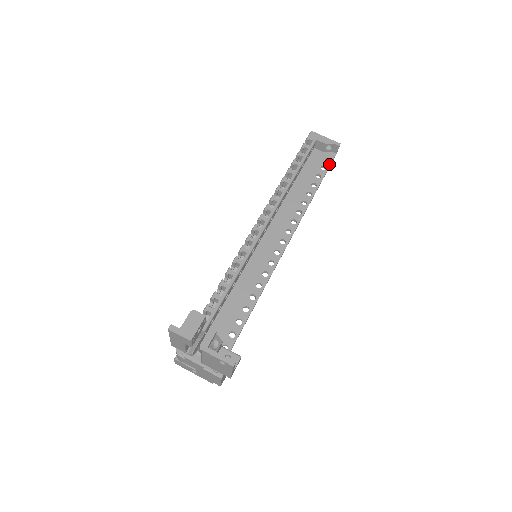
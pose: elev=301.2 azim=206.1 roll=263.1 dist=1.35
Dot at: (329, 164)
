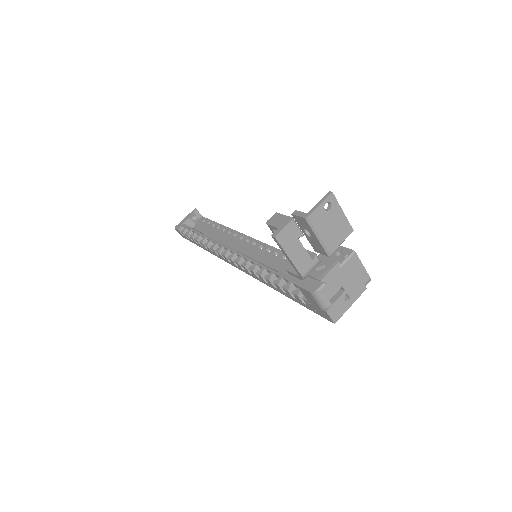
Dot at: (207, 220)
